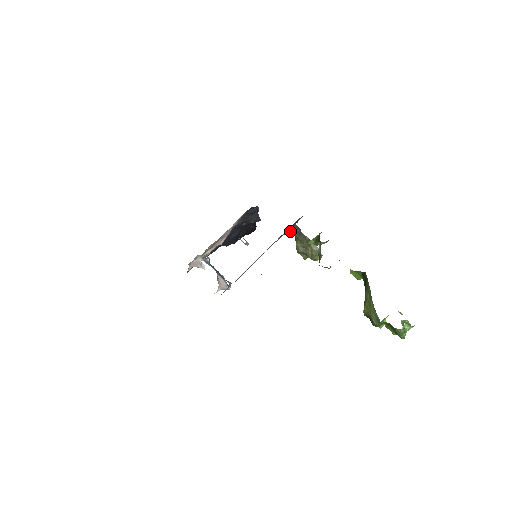
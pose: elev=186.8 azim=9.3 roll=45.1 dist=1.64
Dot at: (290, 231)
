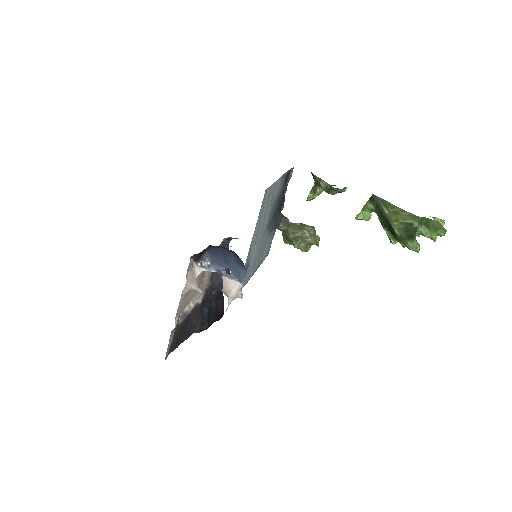
Dot at: (279, 221)
